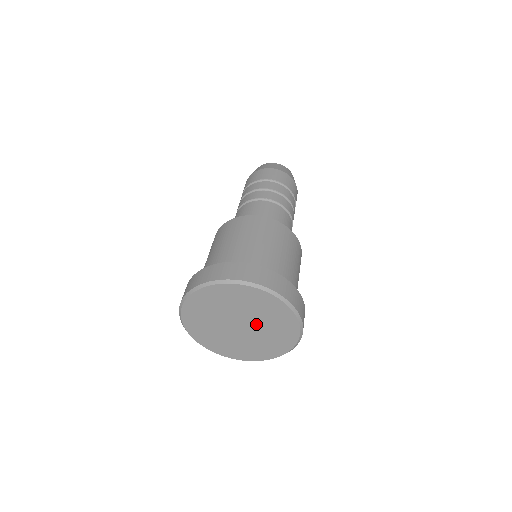
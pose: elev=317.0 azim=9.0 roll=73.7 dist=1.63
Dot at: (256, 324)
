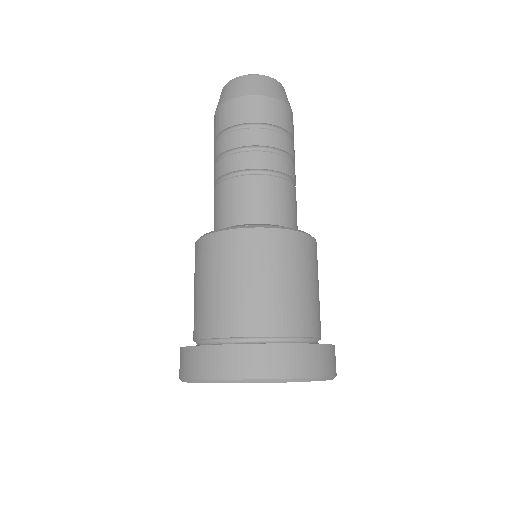
Dot at: occluded
